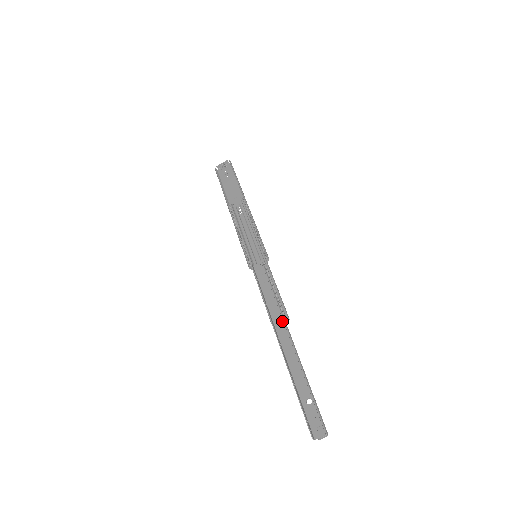
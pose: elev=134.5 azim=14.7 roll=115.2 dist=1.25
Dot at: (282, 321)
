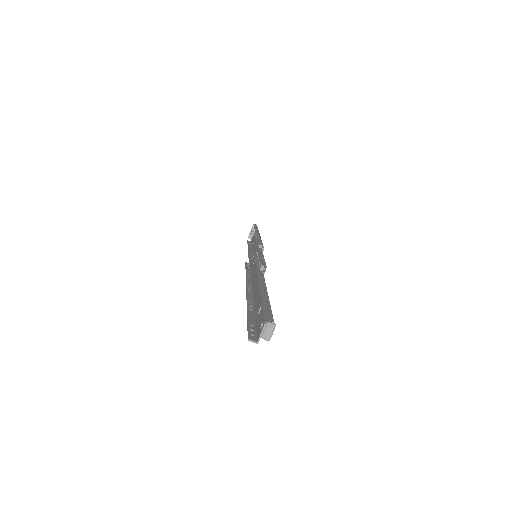
Dot at: (256, 273)
